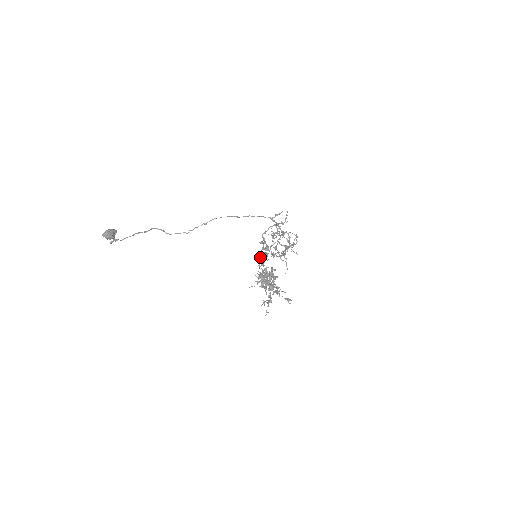
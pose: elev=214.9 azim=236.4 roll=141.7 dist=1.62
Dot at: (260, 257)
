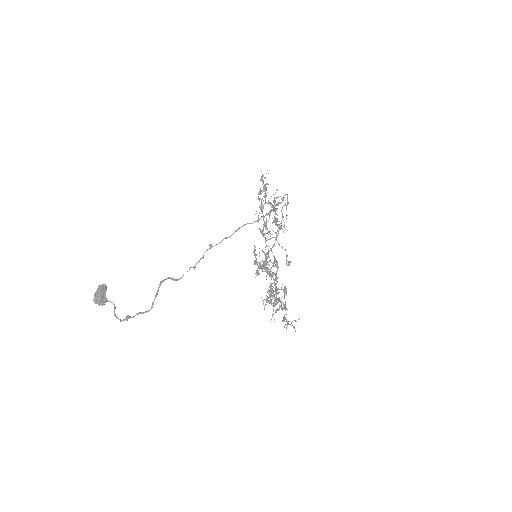
Dot at: (276, 287)
